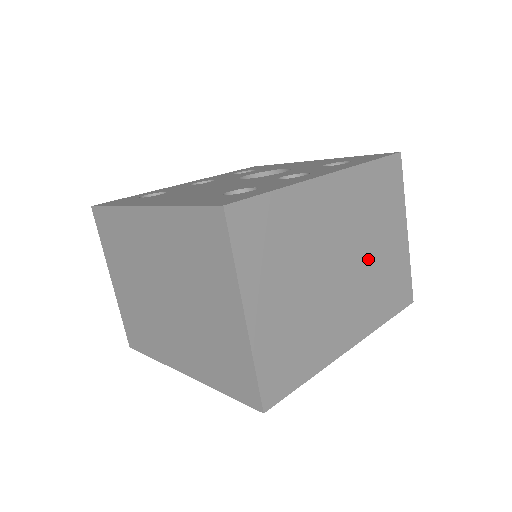
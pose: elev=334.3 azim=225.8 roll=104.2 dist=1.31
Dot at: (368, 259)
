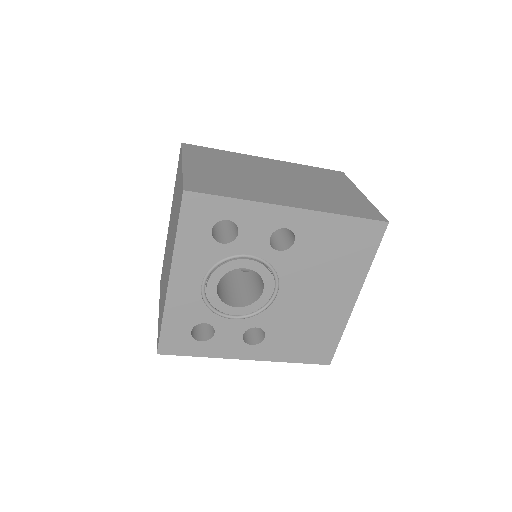
Dot at: (310, 187)
